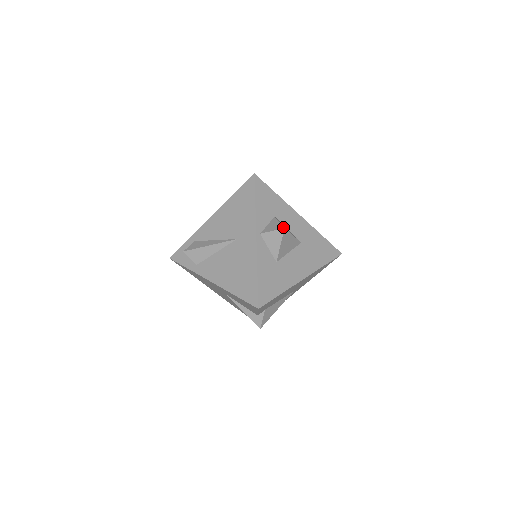
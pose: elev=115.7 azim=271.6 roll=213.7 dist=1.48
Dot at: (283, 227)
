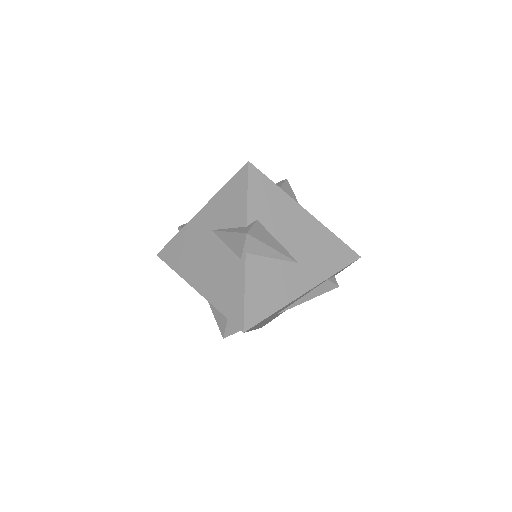
Dot at: (285, 180)
